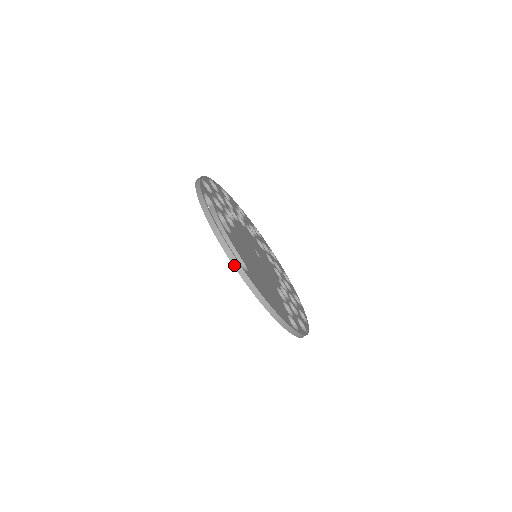
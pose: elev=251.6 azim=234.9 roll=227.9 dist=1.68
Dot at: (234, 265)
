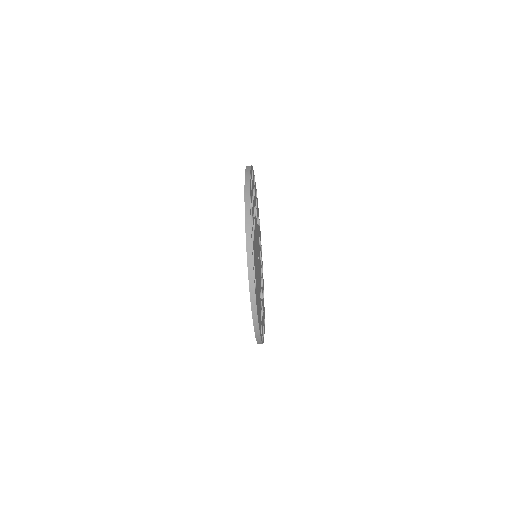
Dot at: (250, 281)
